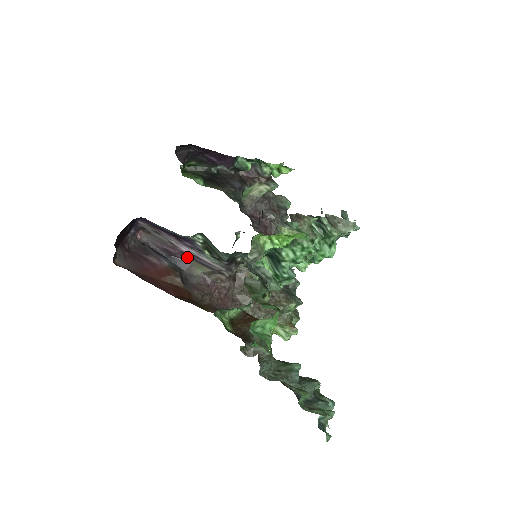
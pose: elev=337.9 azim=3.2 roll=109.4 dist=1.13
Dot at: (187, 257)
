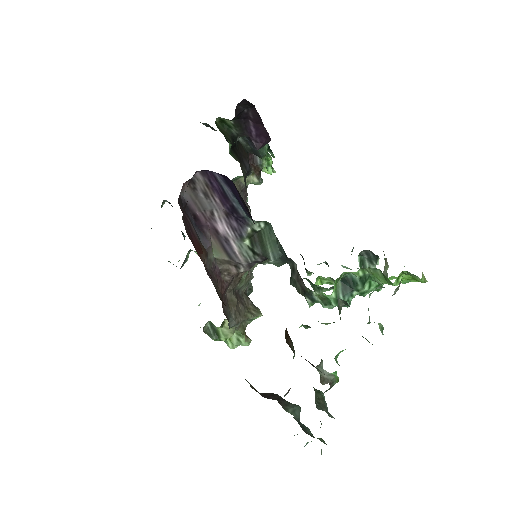
Dot at: (213, 235)
